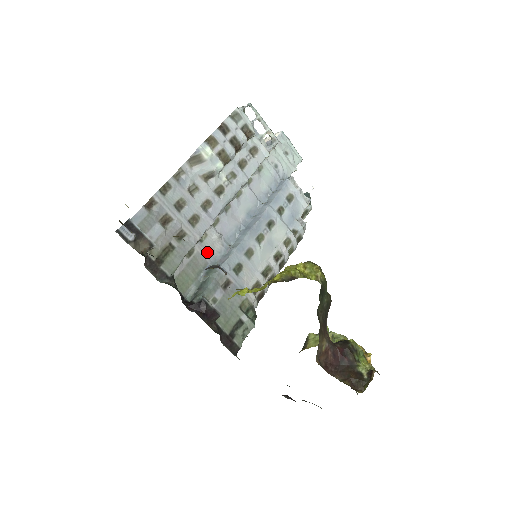
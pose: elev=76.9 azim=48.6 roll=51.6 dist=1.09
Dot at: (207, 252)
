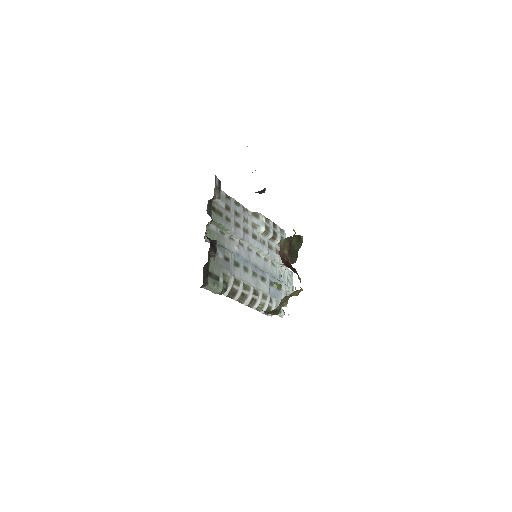
Dot at: (228, 244)
